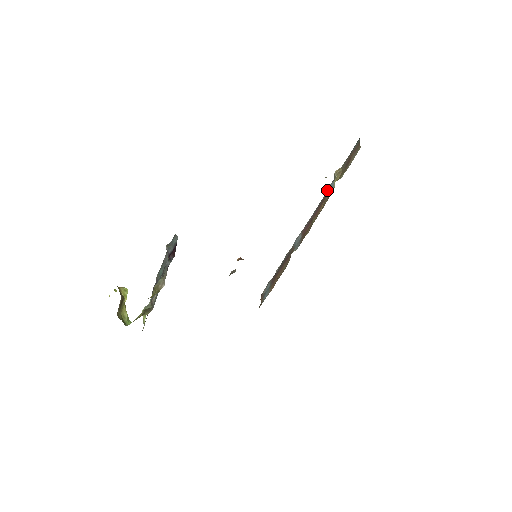
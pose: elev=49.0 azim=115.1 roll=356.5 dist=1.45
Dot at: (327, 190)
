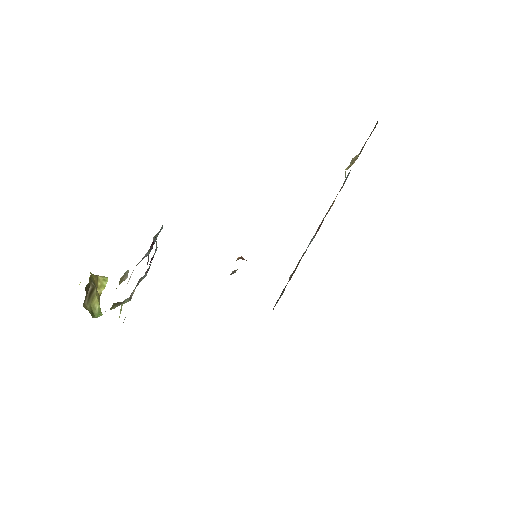
Dot at: occluded
